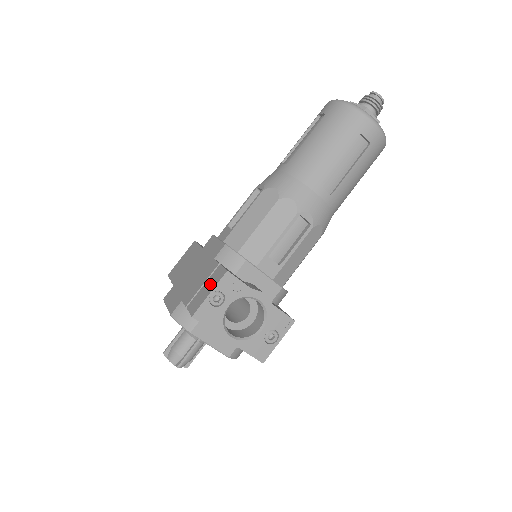
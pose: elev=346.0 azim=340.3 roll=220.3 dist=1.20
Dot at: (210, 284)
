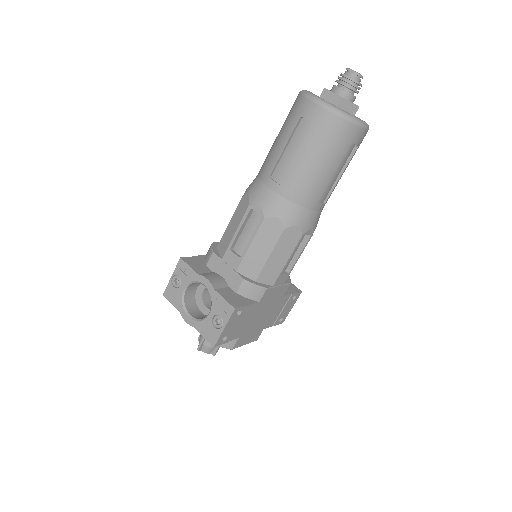
Dot at: occluded
